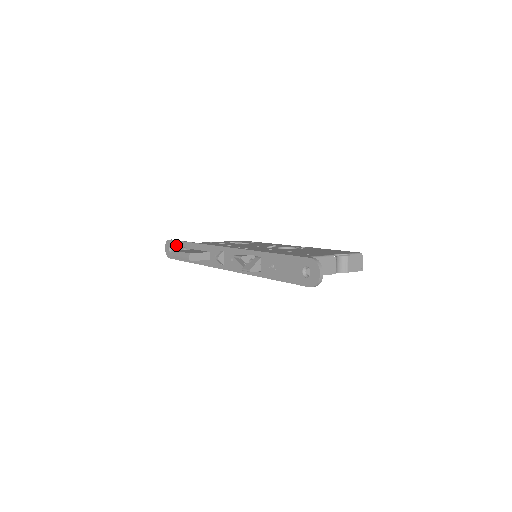
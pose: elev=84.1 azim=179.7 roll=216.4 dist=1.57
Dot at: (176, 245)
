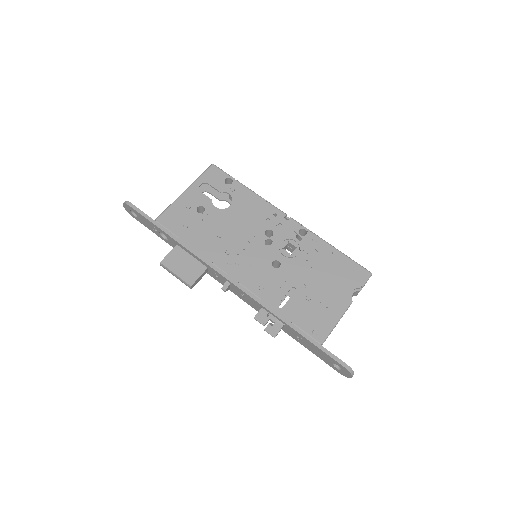
Dot at: (145, 220)
